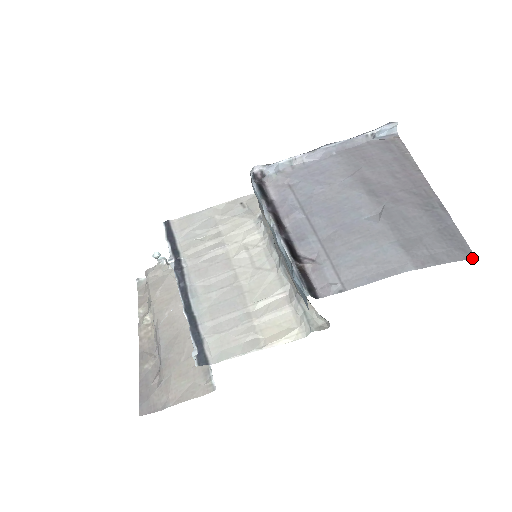
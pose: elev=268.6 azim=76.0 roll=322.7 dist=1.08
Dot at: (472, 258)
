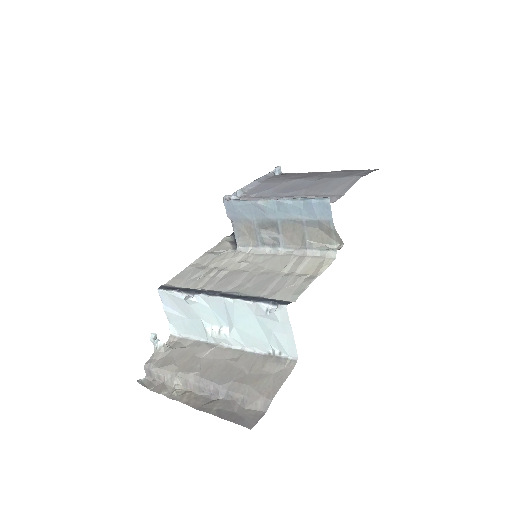
Dot at: occluded
